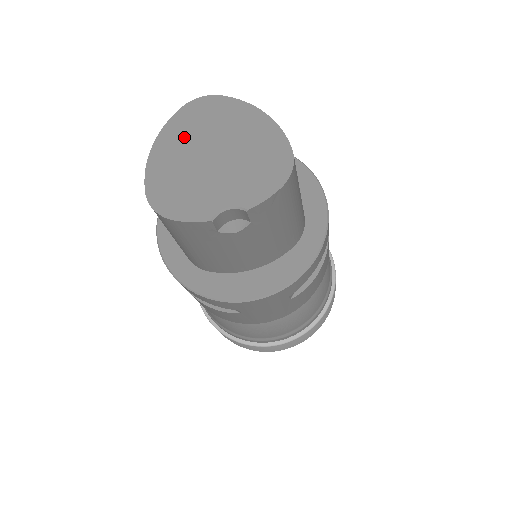
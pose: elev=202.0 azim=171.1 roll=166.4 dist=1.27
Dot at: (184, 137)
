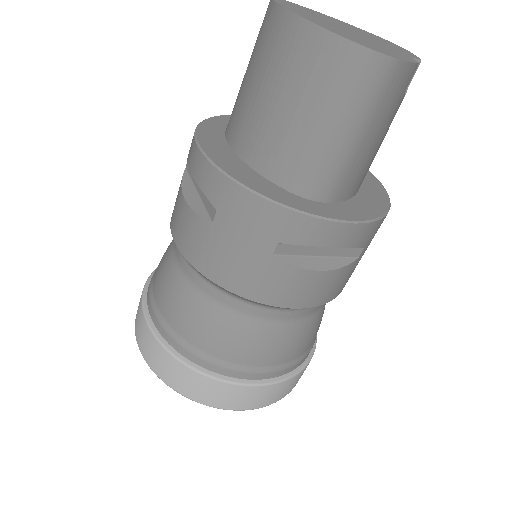
Dot at: (309, 15)
